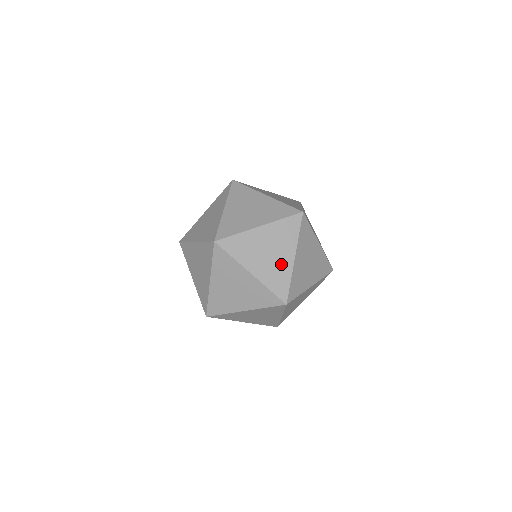
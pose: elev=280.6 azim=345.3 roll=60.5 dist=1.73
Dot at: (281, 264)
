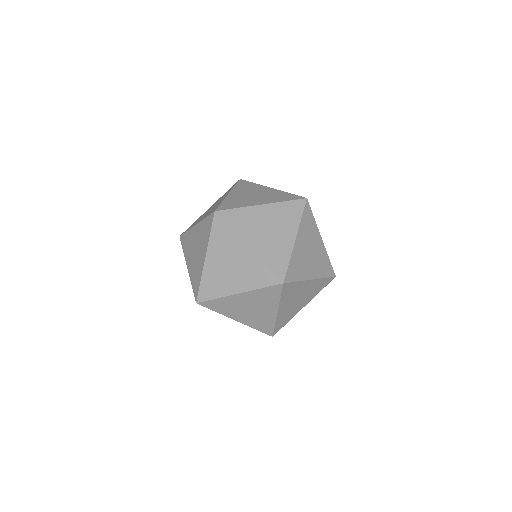
Dot at: (295, 309)
